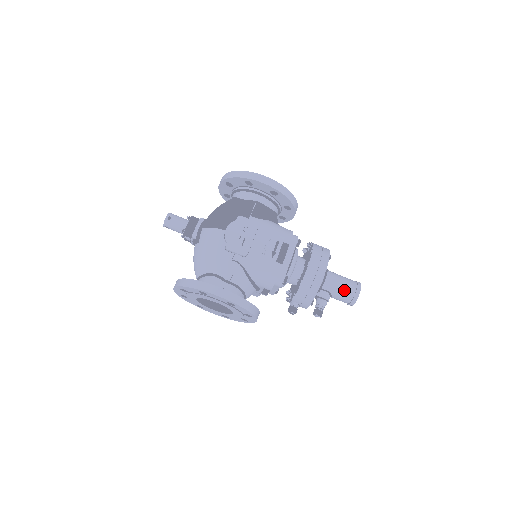
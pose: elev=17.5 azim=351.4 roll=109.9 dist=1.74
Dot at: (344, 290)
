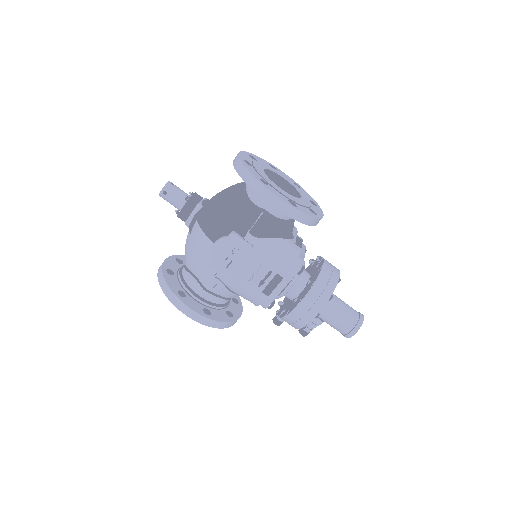
Dot at: (338, 326)
